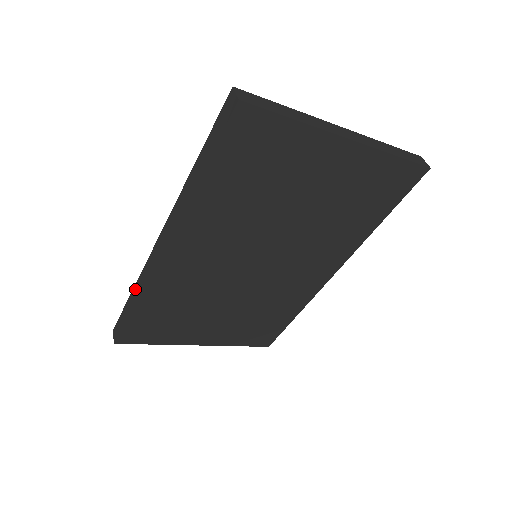
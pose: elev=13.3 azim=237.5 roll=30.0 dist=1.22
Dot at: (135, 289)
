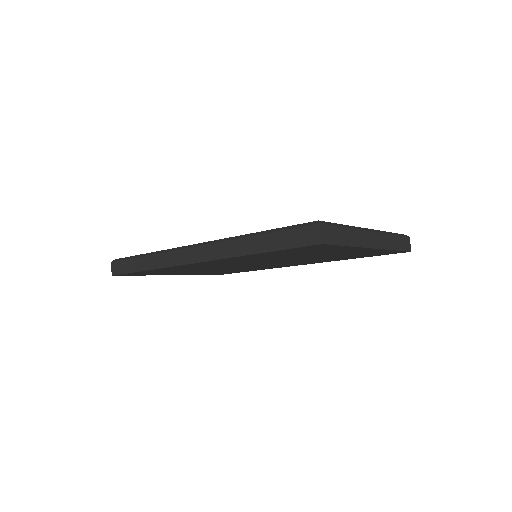
Dot at: (151, 259)
